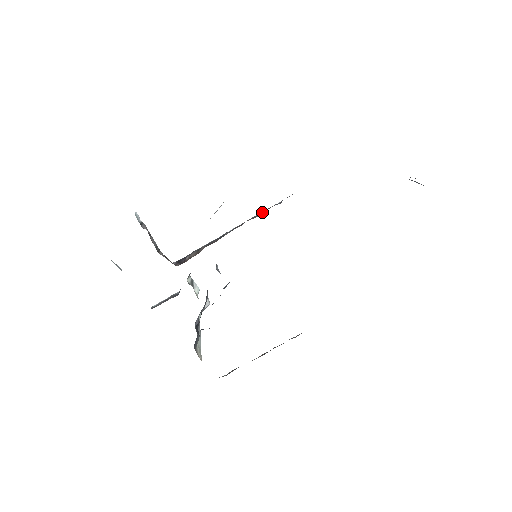
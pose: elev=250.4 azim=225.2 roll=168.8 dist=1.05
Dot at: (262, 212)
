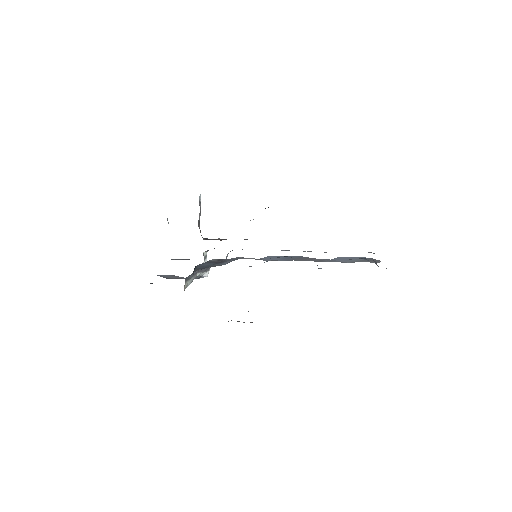
Dot at: occluded
